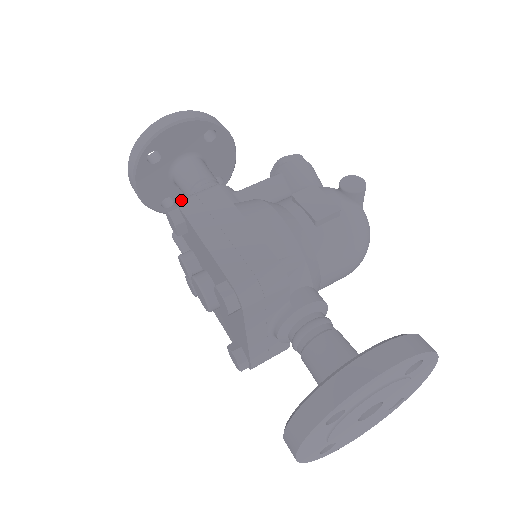
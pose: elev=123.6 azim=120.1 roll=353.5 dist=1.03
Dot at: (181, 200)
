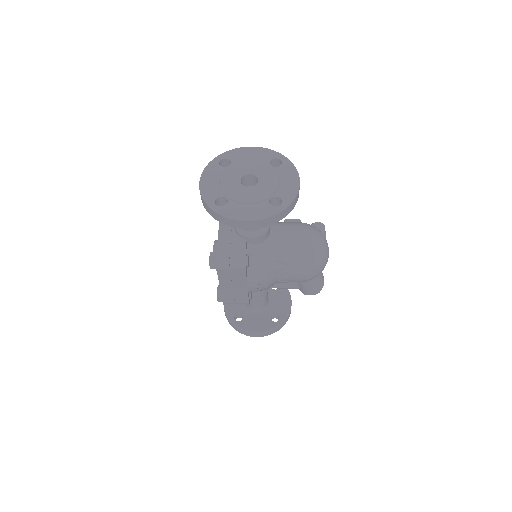
Dot at: occluded
